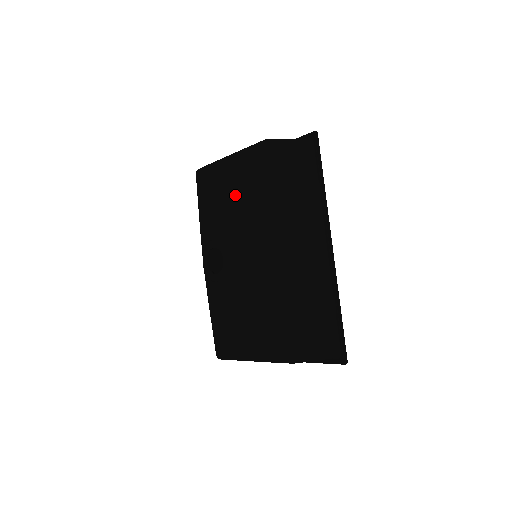
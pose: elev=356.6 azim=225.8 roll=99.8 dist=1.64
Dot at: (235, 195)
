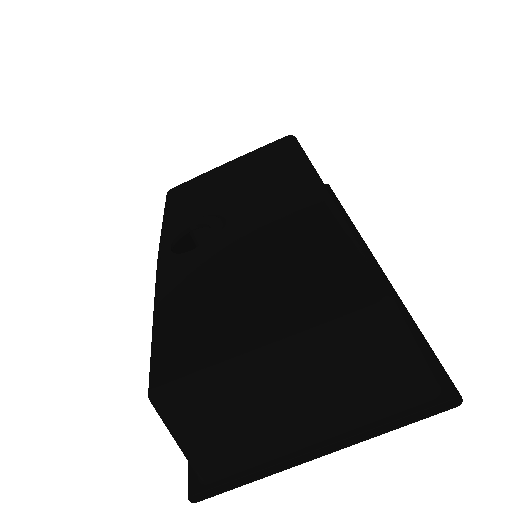
Dot at: (241, 175)
